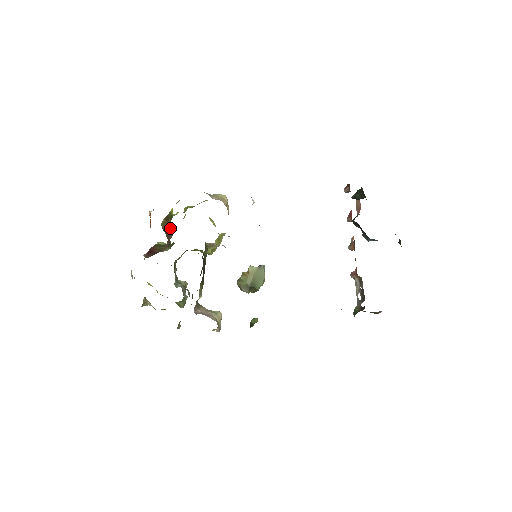
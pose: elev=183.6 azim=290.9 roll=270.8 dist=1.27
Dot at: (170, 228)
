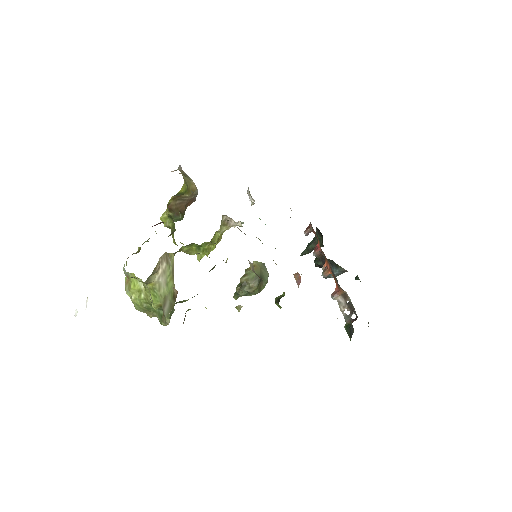
Dot at: (186, 197)
